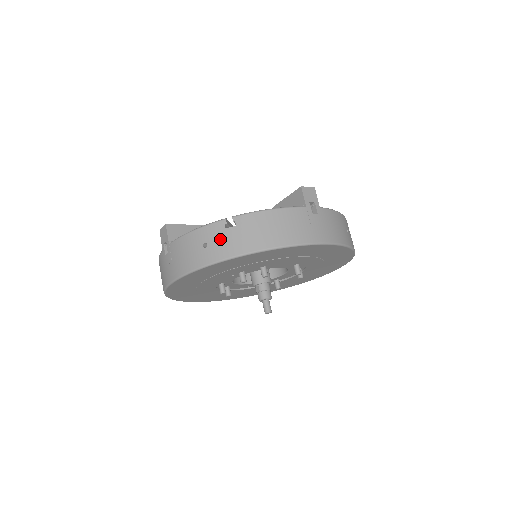
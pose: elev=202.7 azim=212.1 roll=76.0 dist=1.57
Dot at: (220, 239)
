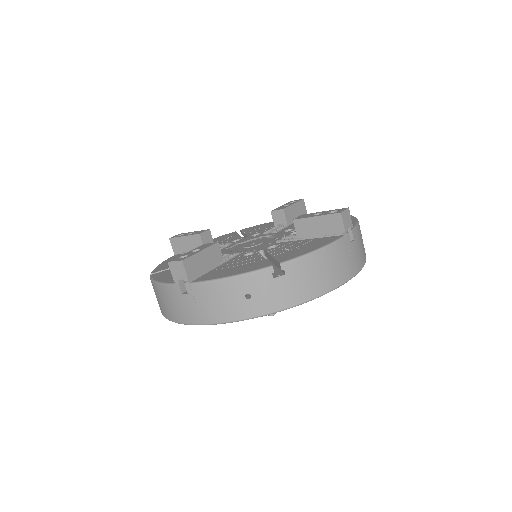
Dot at: (267, 290)
